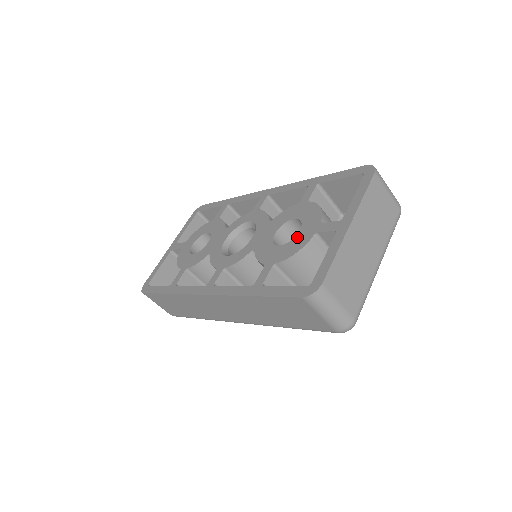
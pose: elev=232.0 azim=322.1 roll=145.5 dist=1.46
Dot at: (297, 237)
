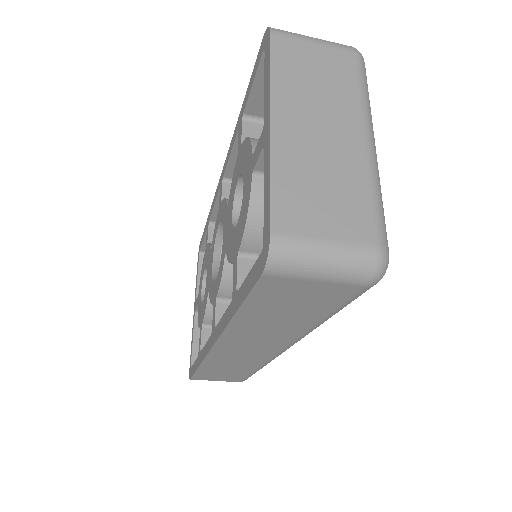
Dot at: (243, 197)
